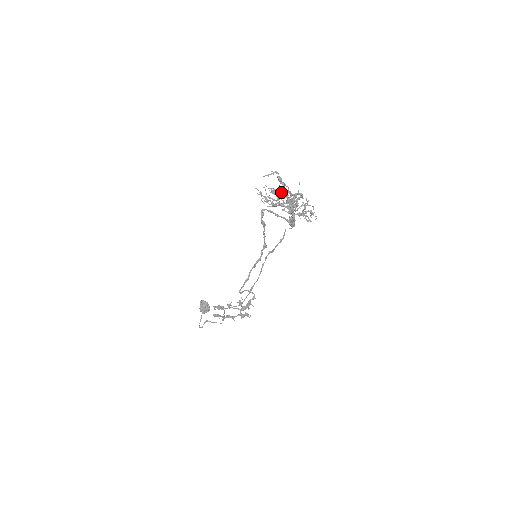
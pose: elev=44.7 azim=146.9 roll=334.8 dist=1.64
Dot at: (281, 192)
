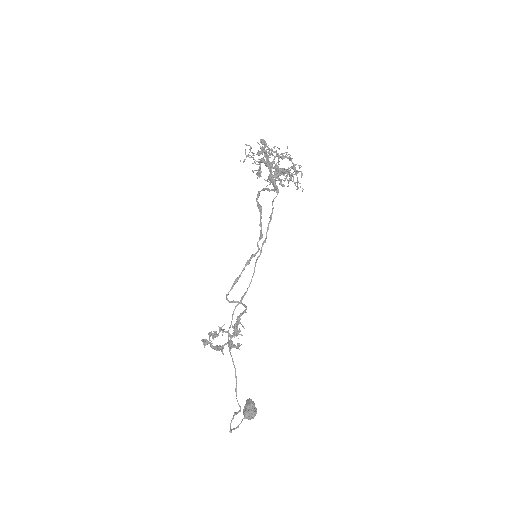
Dot at: (286, 178)
